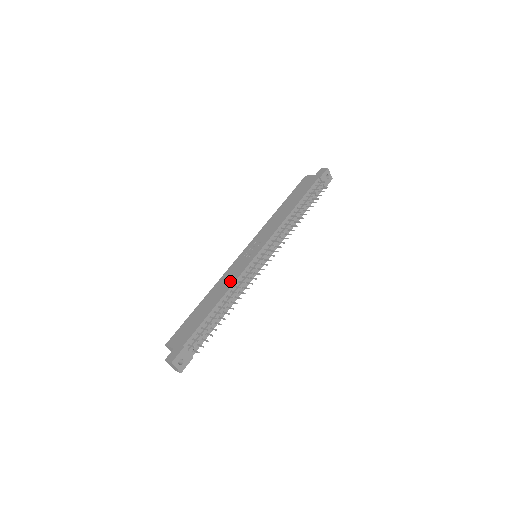
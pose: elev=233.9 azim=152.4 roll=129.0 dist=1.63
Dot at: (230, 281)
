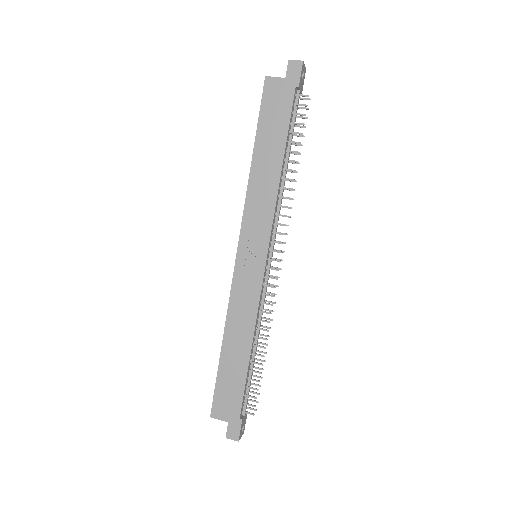
Dot at: (249, 316)
